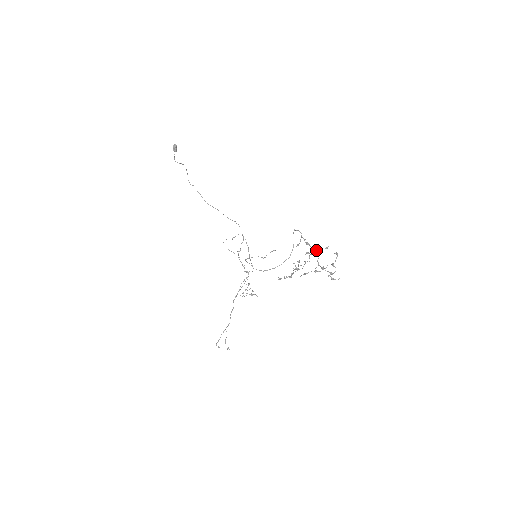
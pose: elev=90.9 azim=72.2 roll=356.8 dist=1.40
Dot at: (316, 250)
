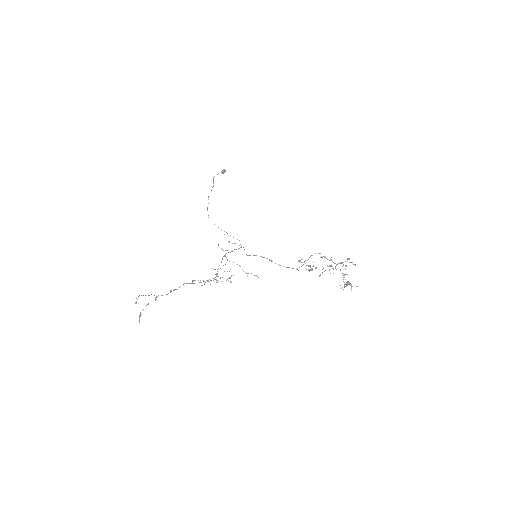
Dot at: (349, 258)
